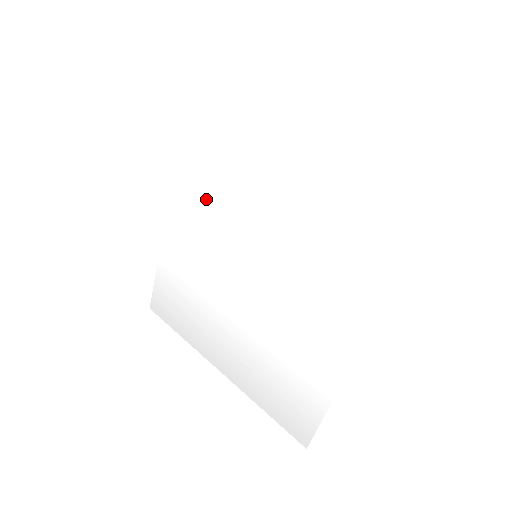
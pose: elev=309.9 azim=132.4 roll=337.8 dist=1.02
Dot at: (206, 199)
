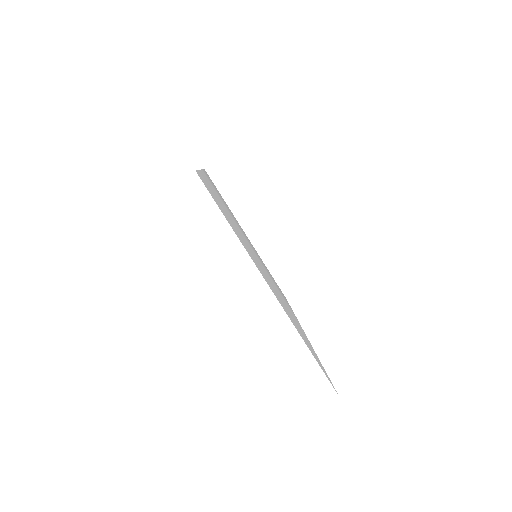
Dot at: (224, 207)
